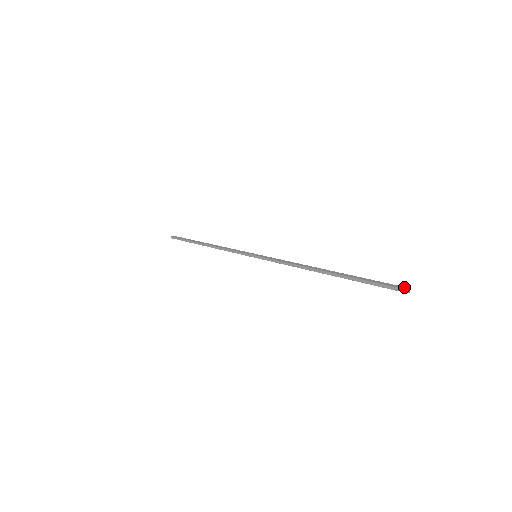
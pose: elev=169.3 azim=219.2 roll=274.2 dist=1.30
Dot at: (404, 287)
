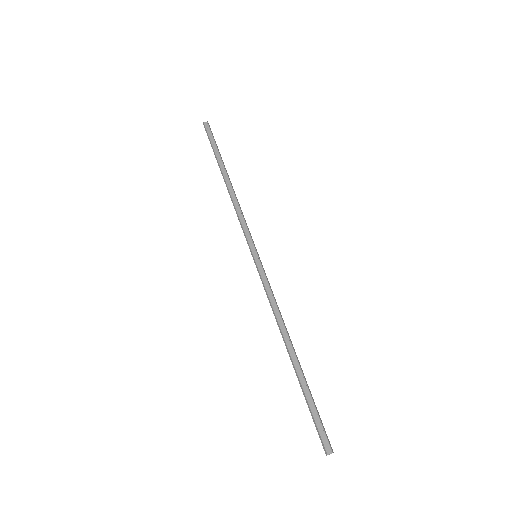
Dot at: (330, 447)
